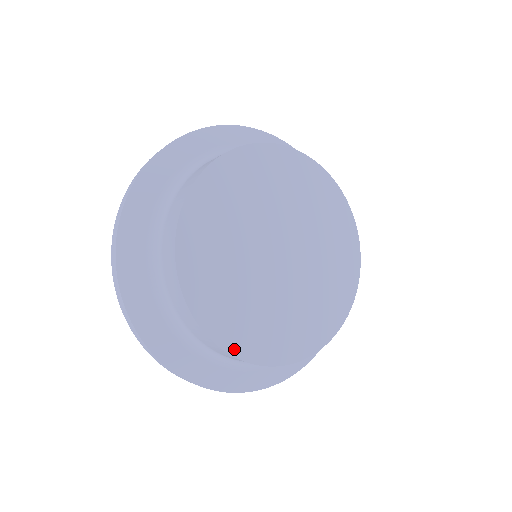
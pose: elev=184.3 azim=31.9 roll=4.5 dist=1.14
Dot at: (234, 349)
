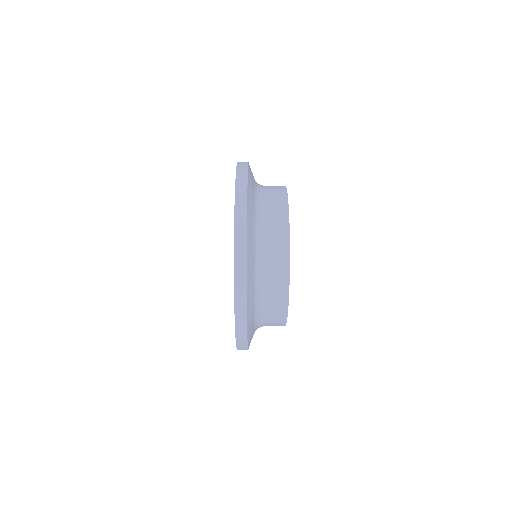
Dot at: occluded
